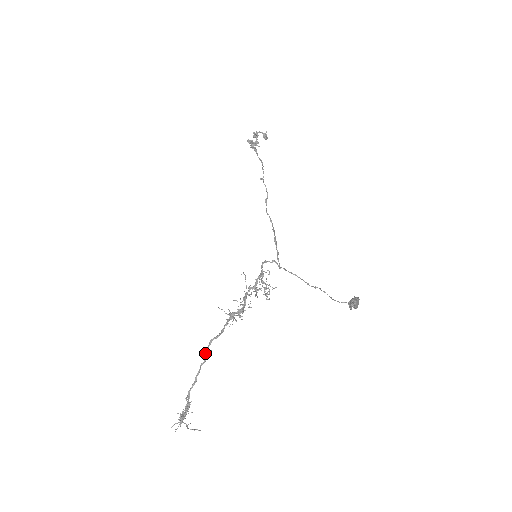
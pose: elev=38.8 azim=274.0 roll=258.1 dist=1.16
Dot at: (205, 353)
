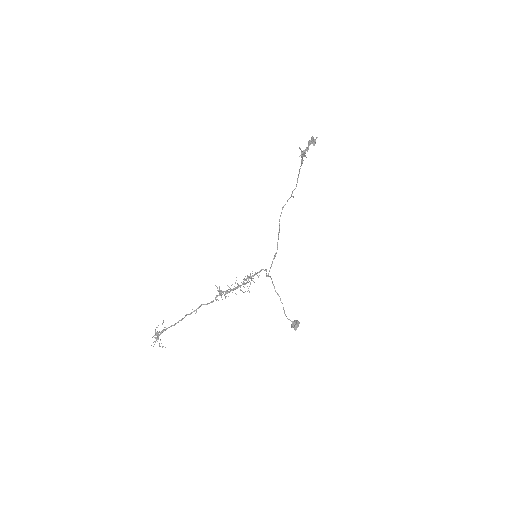
Dot at: occluded
